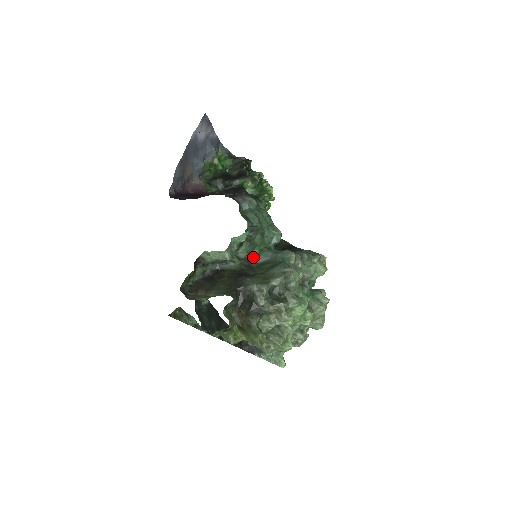
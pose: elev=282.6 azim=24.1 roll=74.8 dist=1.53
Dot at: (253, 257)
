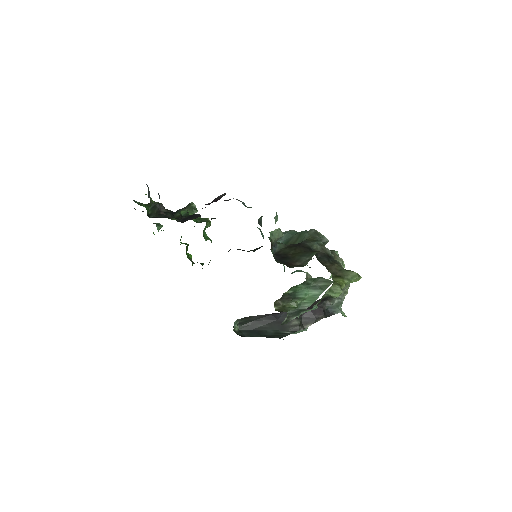
Dot at: occluded
